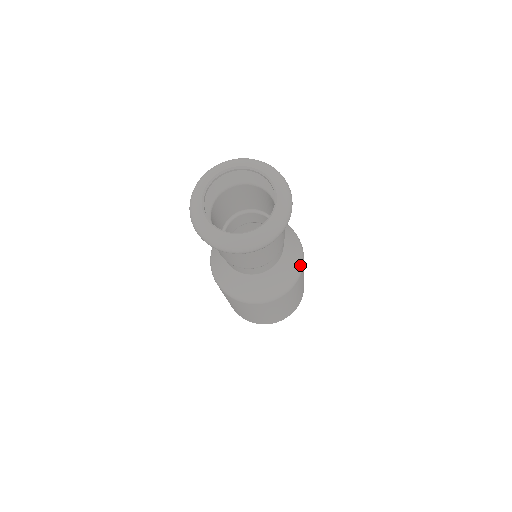
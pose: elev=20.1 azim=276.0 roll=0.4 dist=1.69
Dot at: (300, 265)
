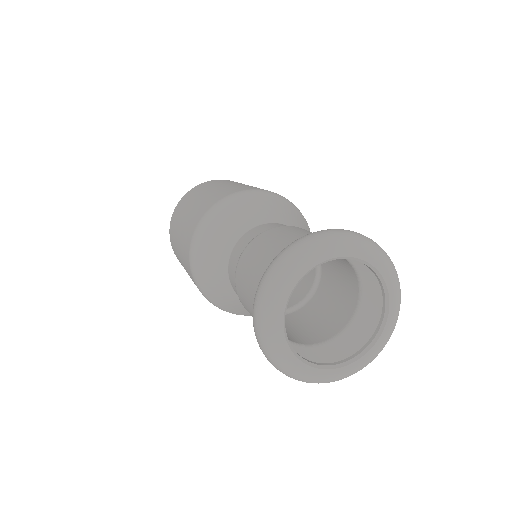
Dot at: occluded
